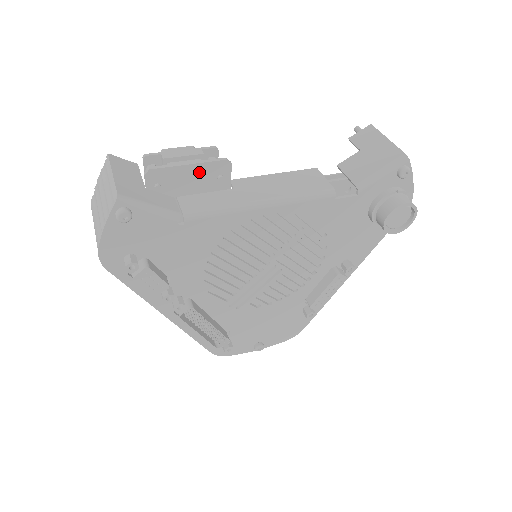
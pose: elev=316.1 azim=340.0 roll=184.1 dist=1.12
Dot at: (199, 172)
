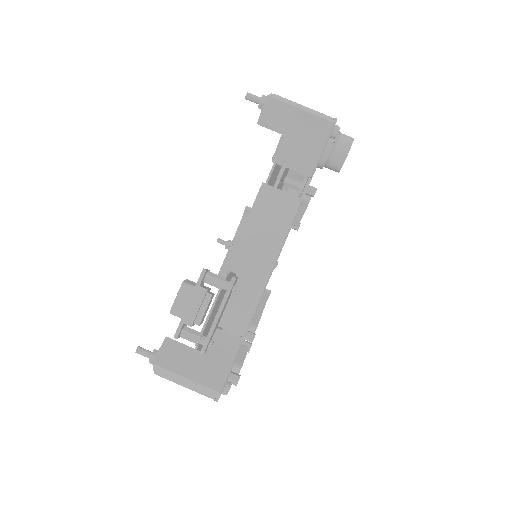
Dot at: occluded
